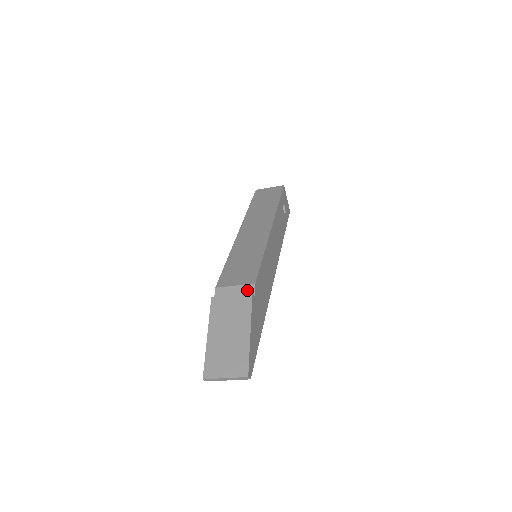
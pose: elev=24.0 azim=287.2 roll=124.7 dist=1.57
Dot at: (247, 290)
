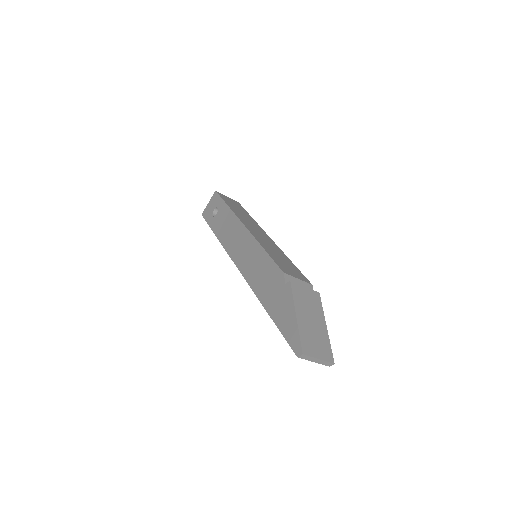
Dot at: (308, 287)
